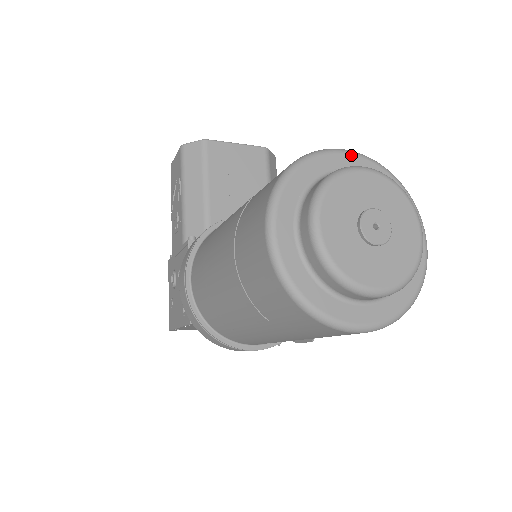
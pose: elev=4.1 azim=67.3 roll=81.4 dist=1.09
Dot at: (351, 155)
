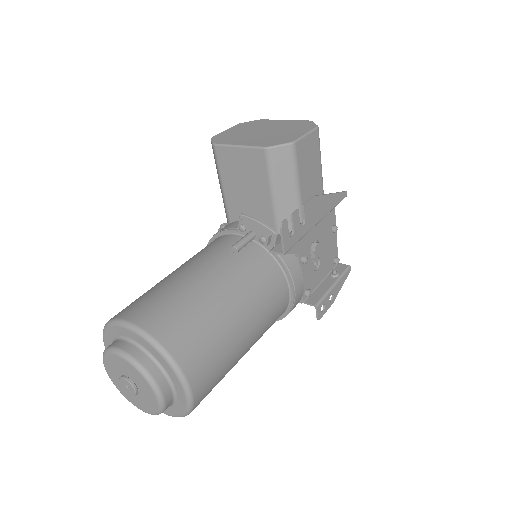
Dot at: (129, 330)
